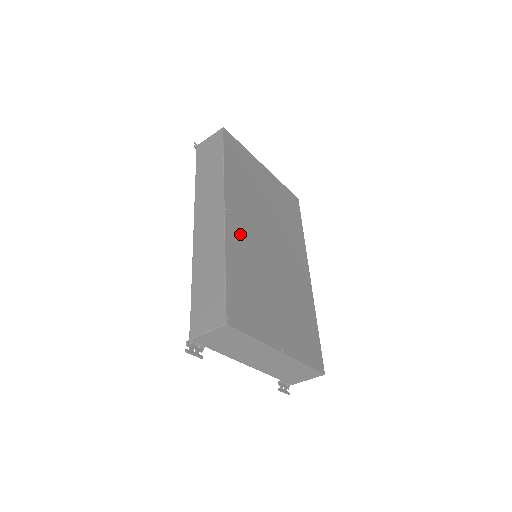
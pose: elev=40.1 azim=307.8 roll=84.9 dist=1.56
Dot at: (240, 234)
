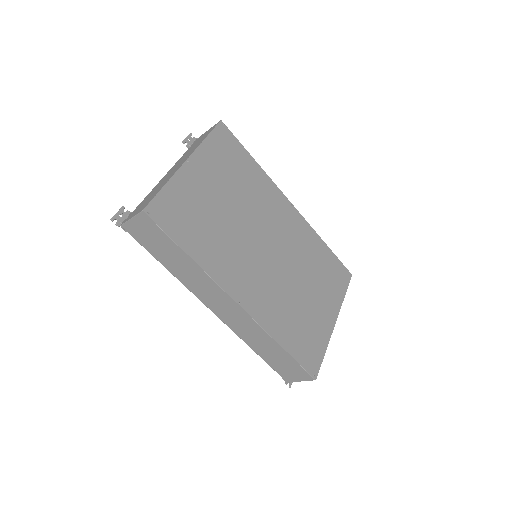
Dot at: (259, 299)
